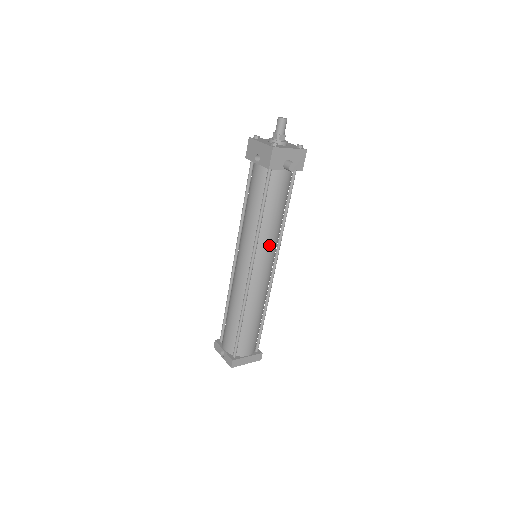
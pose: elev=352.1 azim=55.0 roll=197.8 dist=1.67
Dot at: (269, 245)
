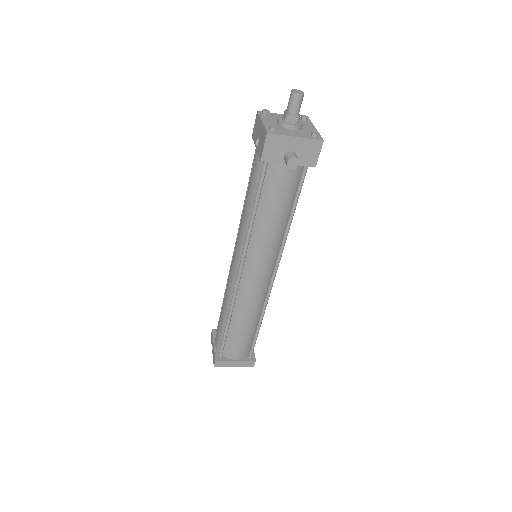
Dot at: (264, 250)
